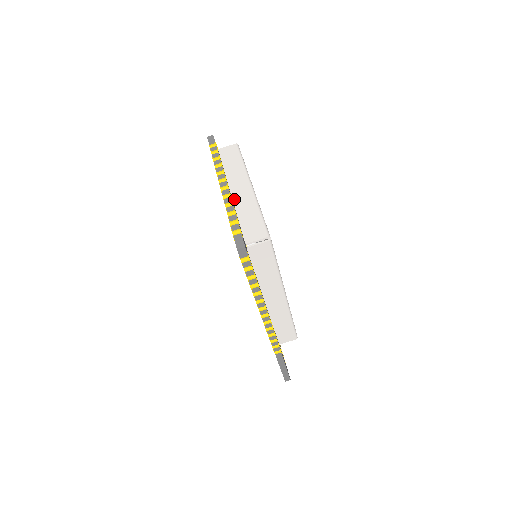
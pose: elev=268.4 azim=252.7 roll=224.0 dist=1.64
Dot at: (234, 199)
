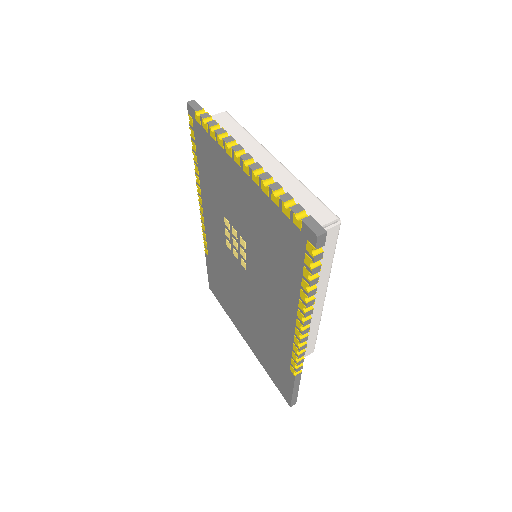
Dot at: occluded
